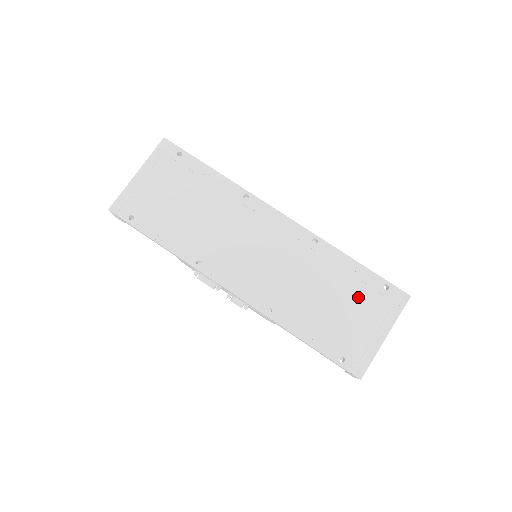
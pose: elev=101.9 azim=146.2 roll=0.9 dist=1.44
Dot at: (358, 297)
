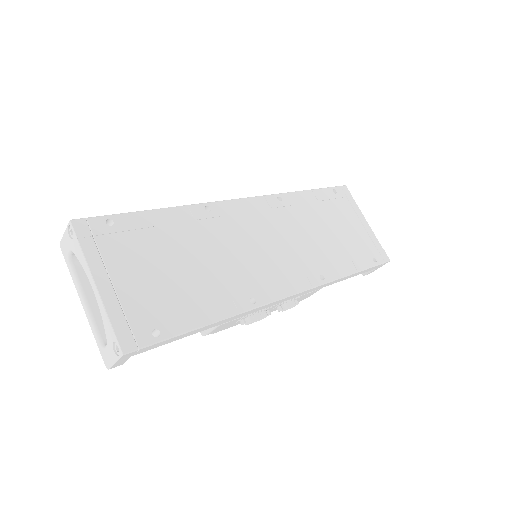
Dot at: (335, 213)
